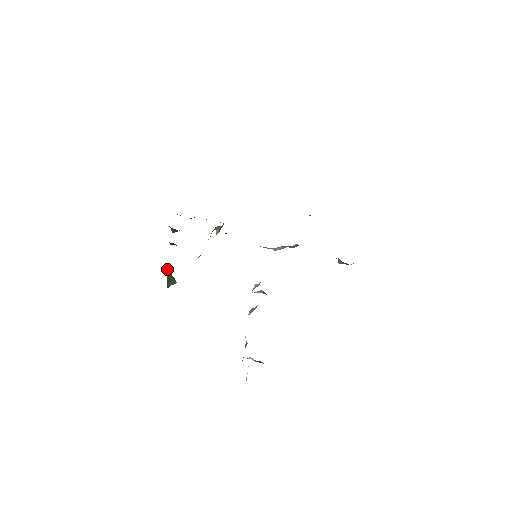
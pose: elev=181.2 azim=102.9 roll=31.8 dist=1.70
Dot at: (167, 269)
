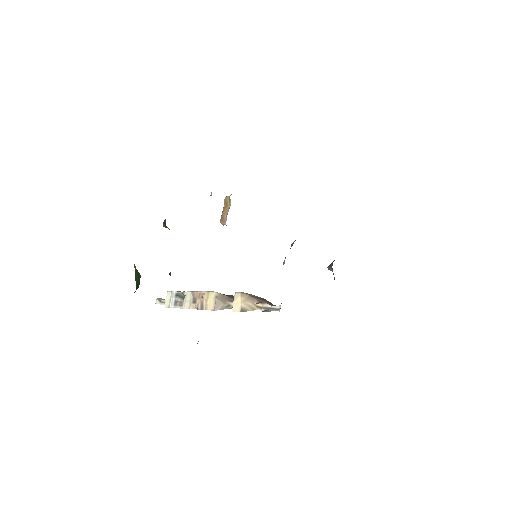
Dot at: (135, 266)
